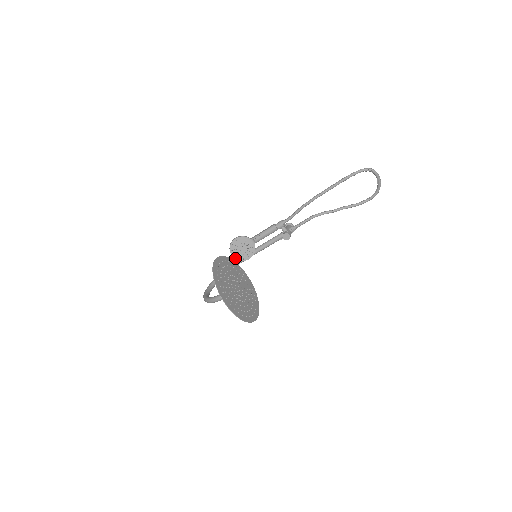
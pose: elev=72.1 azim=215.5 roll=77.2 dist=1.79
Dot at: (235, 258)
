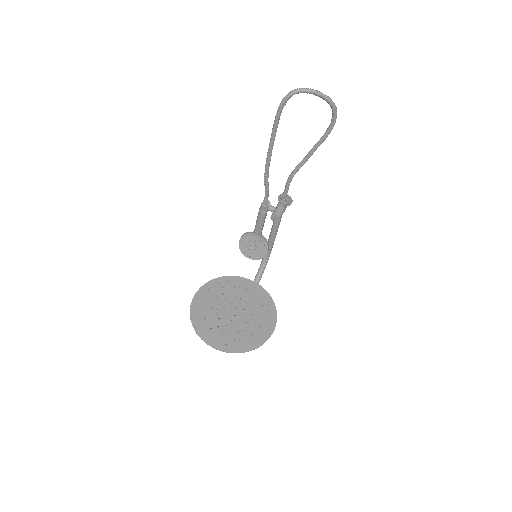
Dot at: (253, 259)
